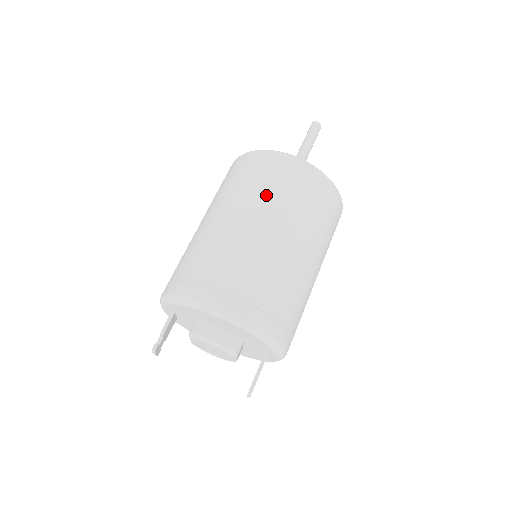
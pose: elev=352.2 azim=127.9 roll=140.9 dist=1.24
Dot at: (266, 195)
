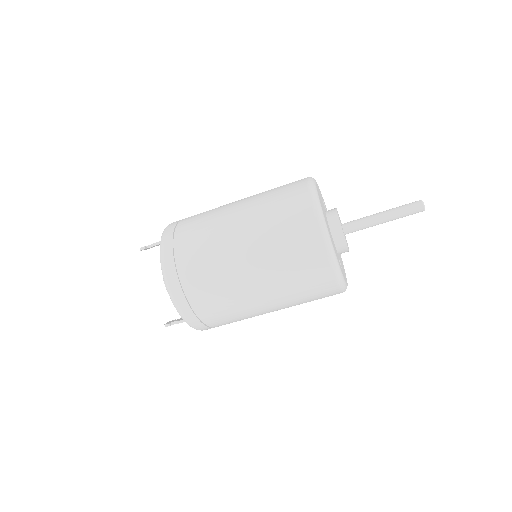
Dot at: (271, 245)
